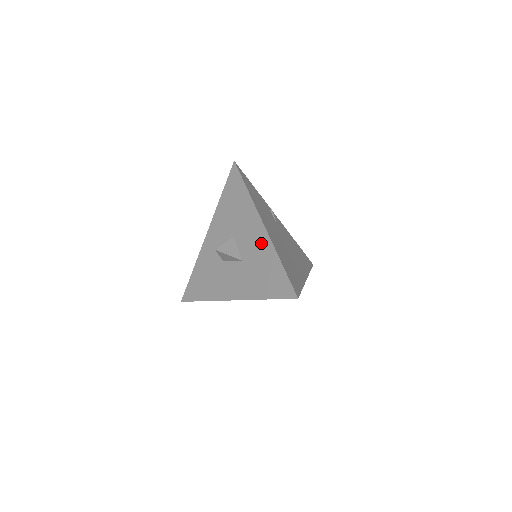
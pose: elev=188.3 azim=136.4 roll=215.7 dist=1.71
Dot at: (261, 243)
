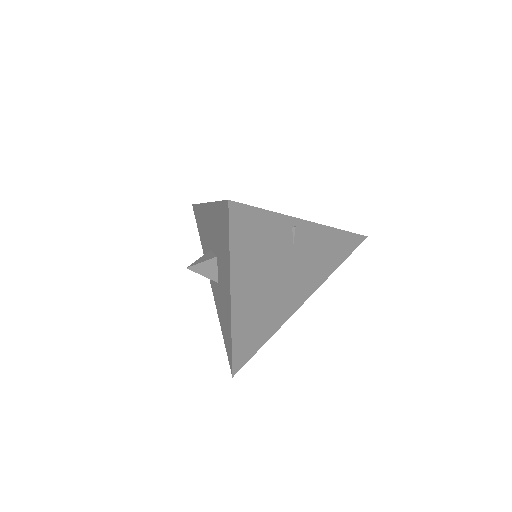
Dot at: (227, 308)
